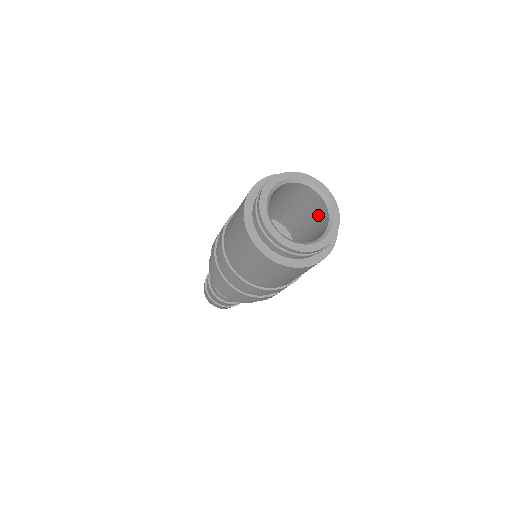
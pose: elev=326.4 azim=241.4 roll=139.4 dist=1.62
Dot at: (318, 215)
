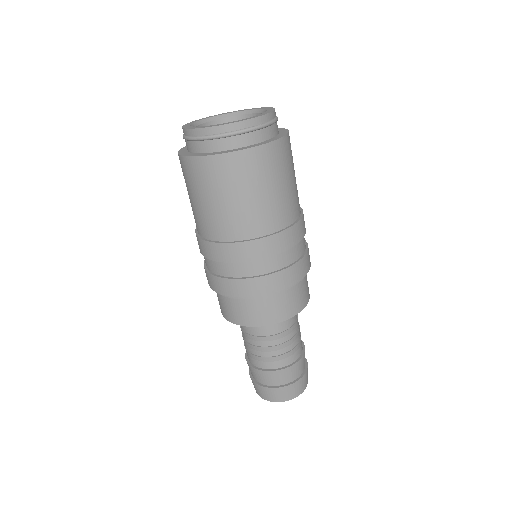
Dot at: occluded
